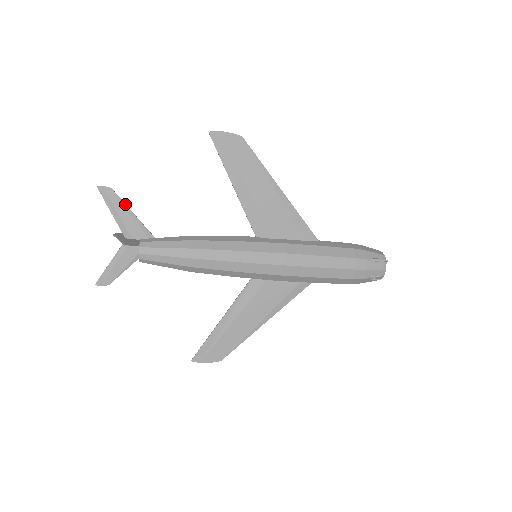
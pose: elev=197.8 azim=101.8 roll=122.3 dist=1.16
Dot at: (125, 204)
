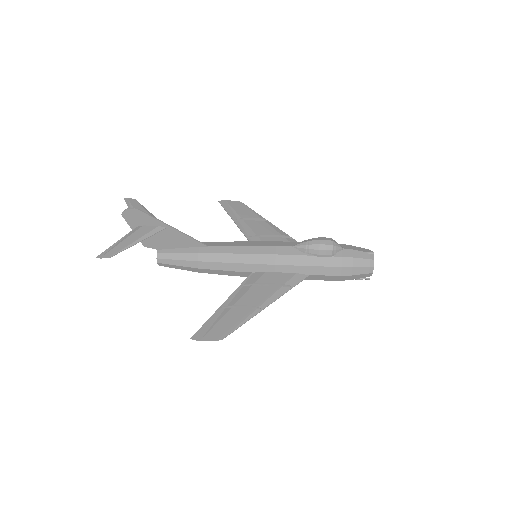
Dot at: occluded
